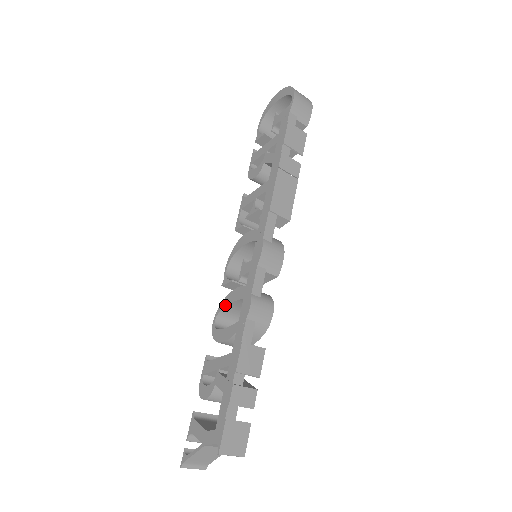
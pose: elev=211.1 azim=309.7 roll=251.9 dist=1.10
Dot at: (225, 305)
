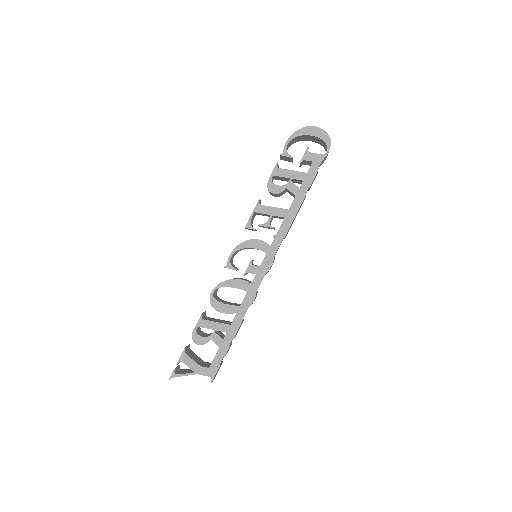
Dot at: (227, 286)
